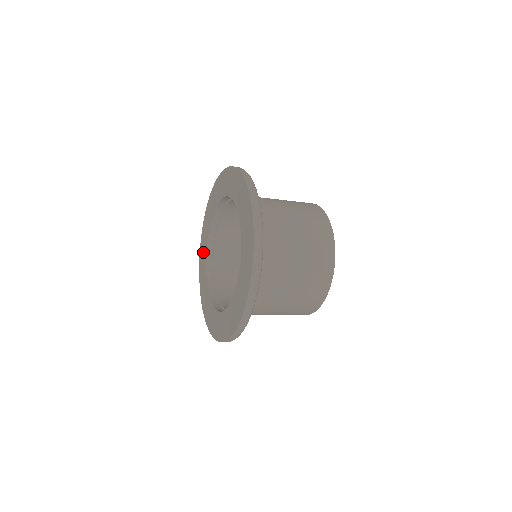
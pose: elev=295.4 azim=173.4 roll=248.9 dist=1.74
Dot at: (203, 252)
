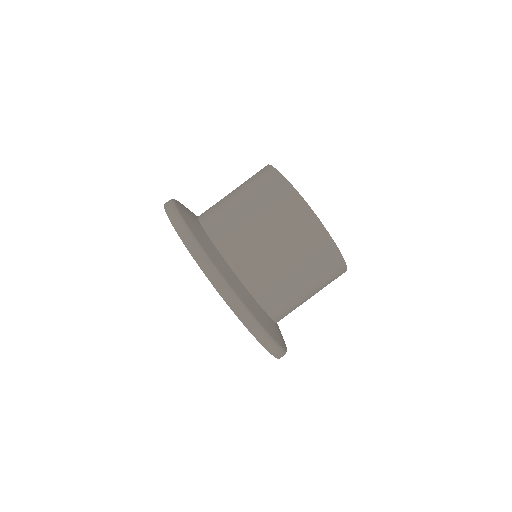
Dot at: occluded
